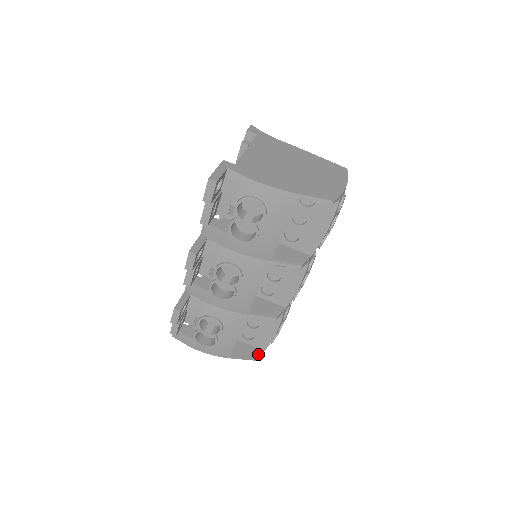
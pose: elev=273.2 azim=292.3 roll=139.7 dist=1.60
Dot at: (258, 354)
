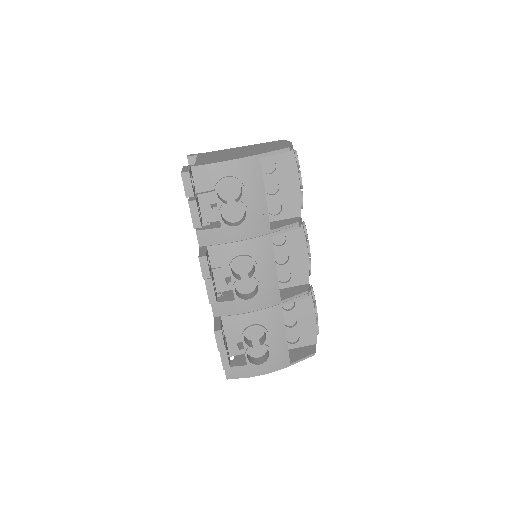
Dot at: (313, 349)
